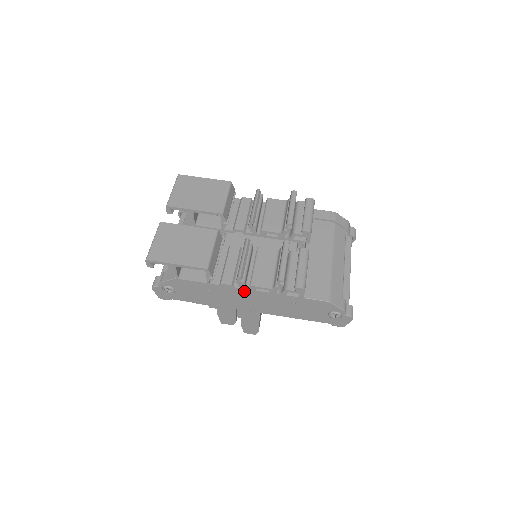
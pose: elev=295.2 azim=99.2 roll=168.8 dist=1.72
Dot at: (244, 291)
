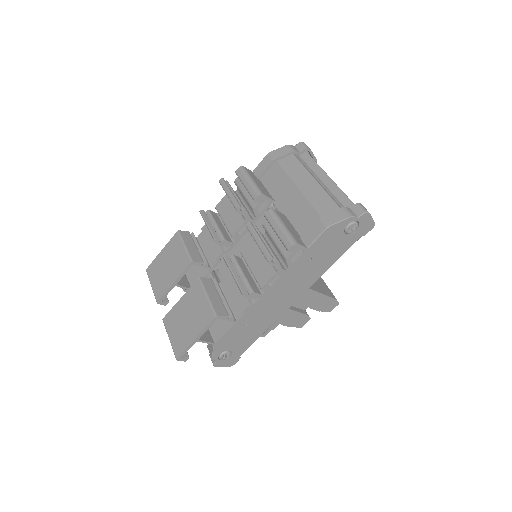
Dot at: (265, 297)
